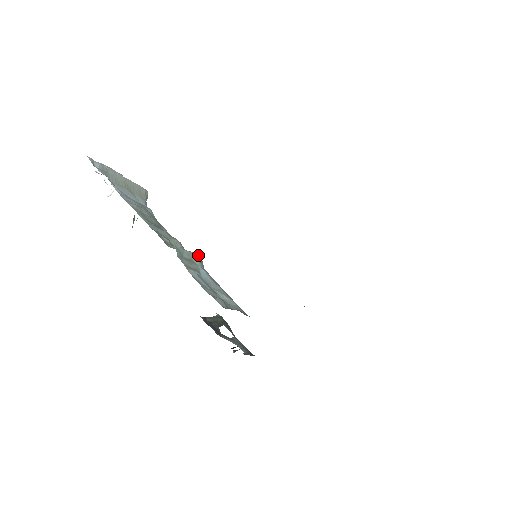
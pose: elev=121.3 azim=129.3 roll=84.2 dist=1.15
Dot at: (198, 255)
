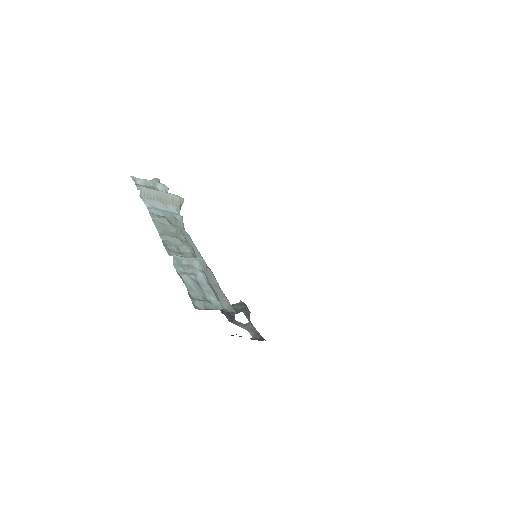
Dot at: (200, 259)
